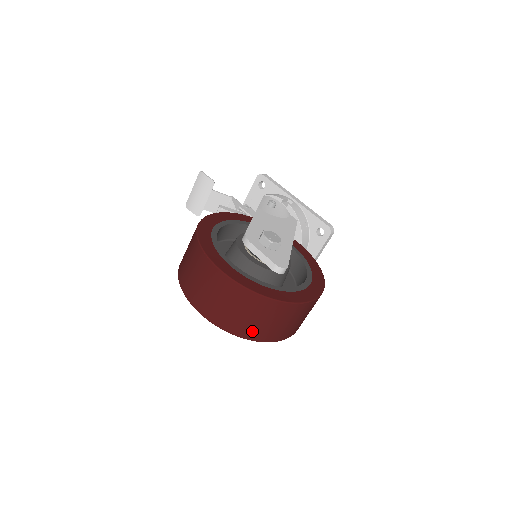
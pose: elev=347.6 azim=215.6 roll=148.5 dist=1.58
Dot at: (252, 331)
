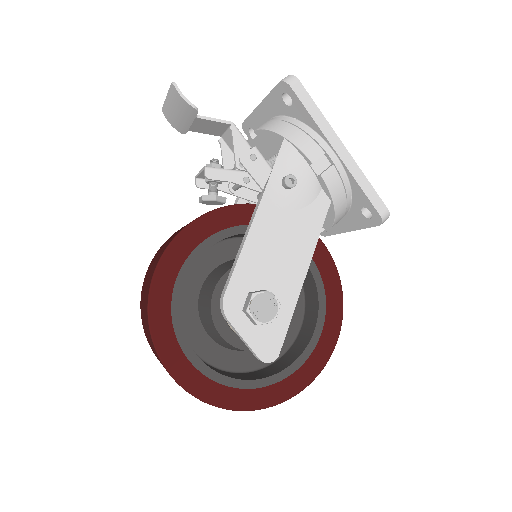
Dot at: occluded
